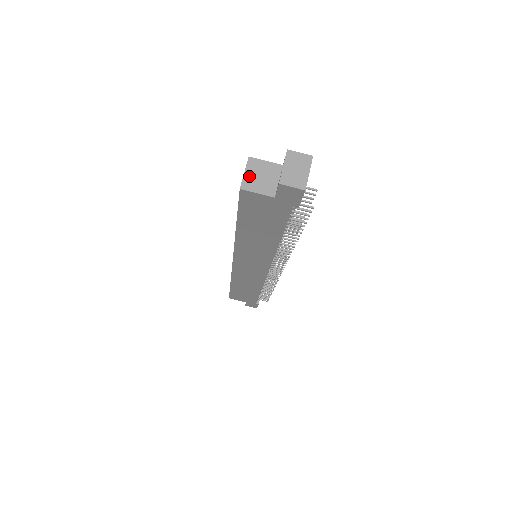
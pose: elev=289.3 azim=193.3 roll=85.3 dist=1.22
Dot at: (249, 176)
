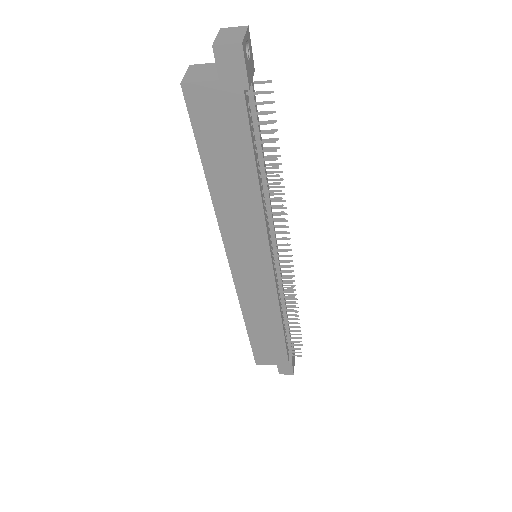
Dot at: (190, 74)
